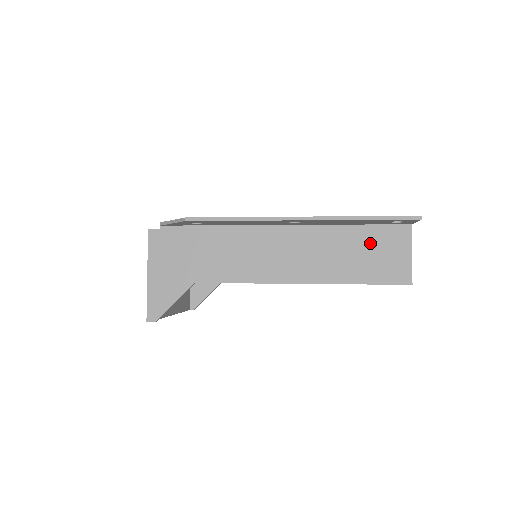
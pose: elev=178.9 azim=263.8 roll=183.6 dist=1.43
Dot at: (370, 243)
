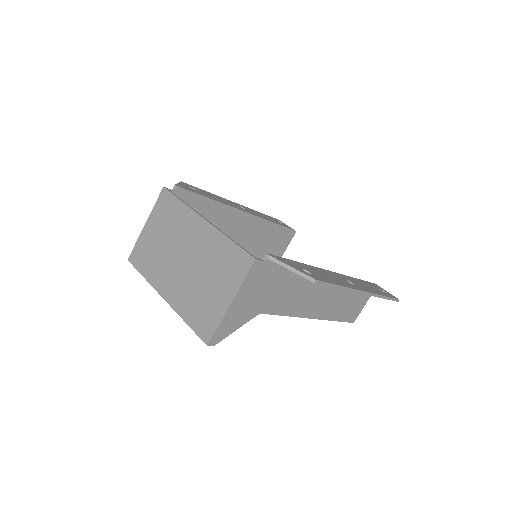
Dot at: (357, 296)
